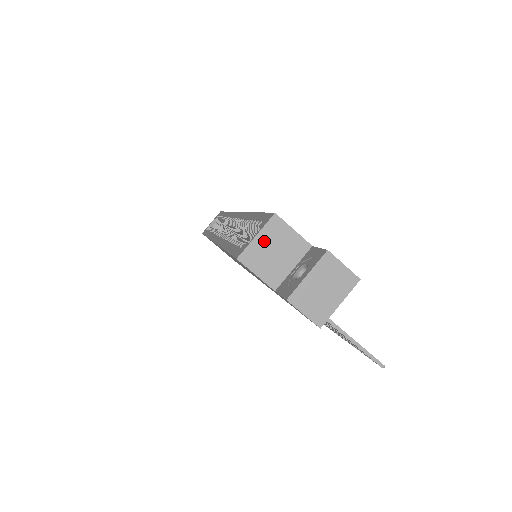
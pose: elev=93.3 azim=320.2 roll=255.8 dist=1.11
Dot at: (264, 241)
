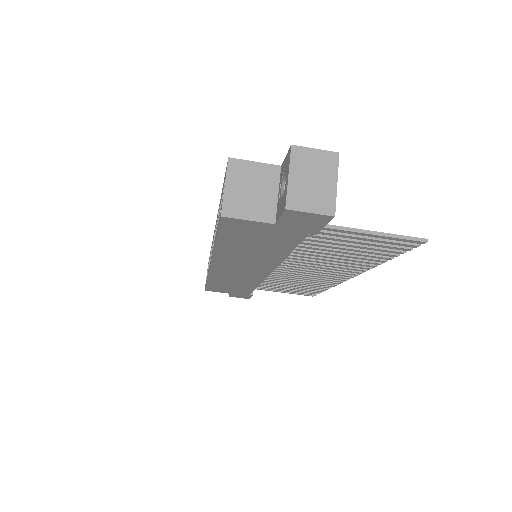
Dot at: (235, 187)
